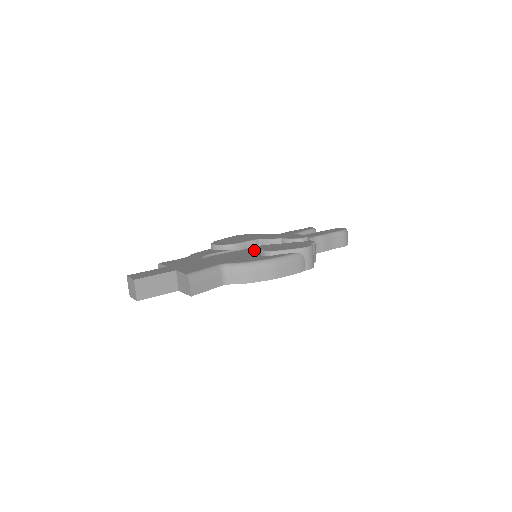
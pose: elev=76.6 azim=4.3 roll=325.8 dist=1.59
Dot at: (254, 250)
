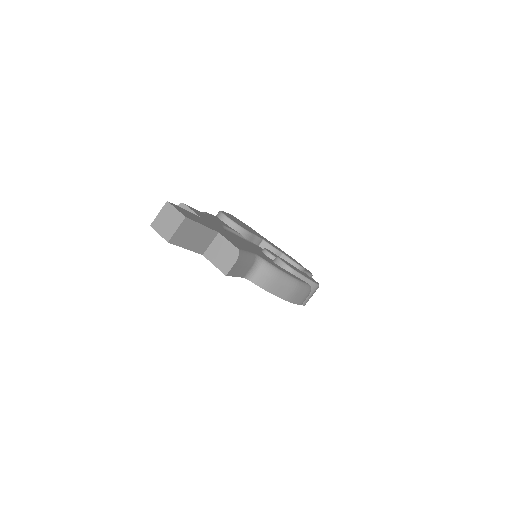
Dot at: (266, 252)
